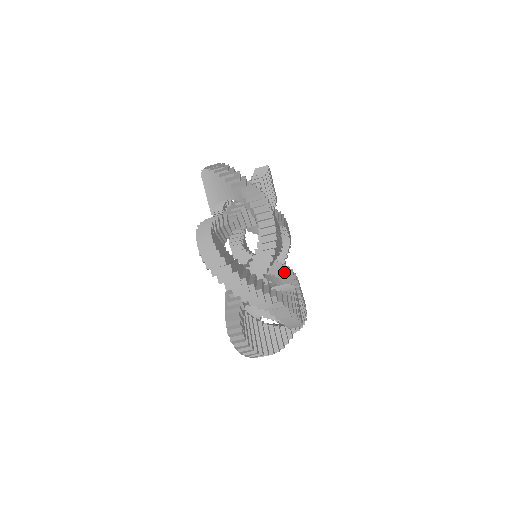
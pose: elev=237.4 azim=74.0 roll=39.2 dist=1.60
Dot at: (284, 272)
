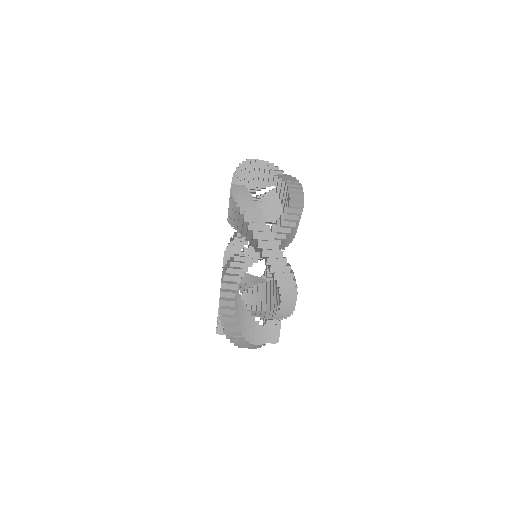
Dot at: occluded
